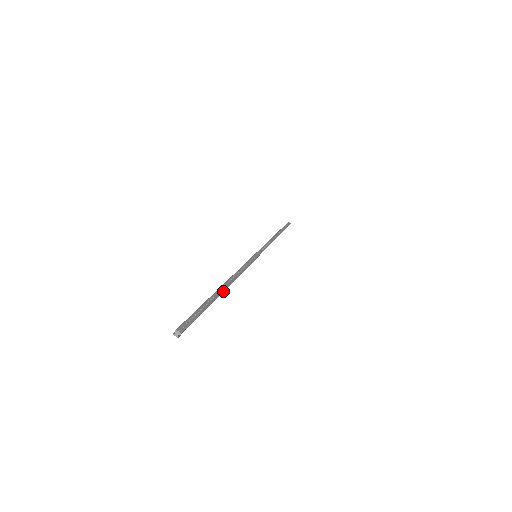
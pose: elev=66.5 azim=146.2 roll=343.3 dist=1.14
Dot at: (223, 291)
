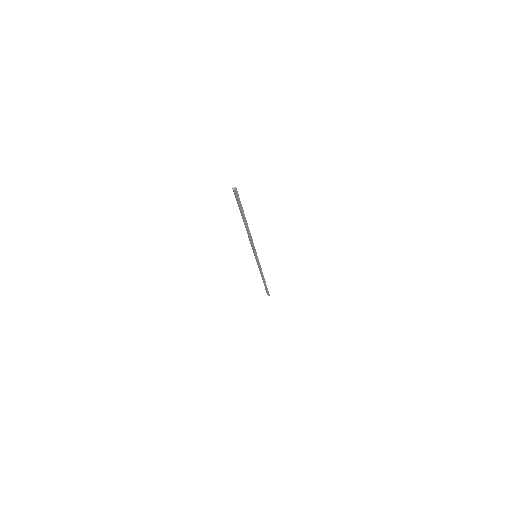
Dot at: (245, 225)
